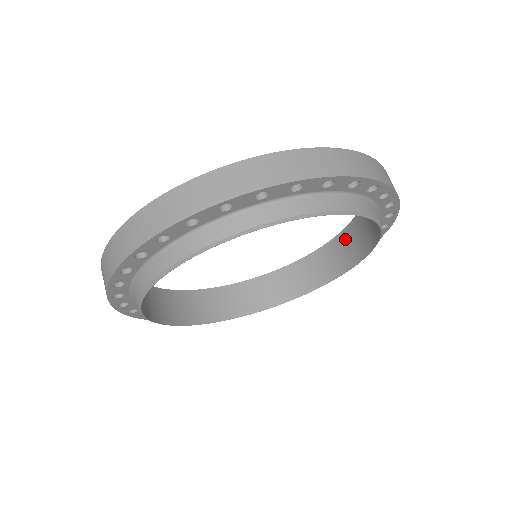
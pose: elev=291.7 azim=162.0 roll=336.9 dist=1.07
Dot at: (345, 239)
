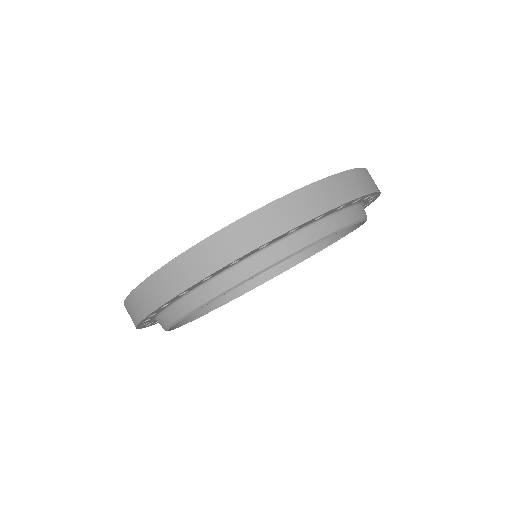
Dot at: occluded
